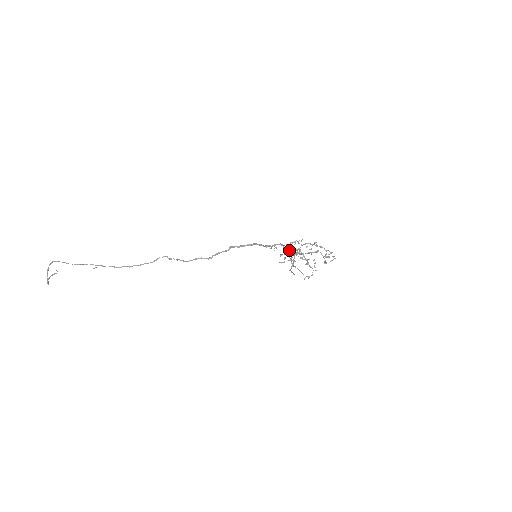
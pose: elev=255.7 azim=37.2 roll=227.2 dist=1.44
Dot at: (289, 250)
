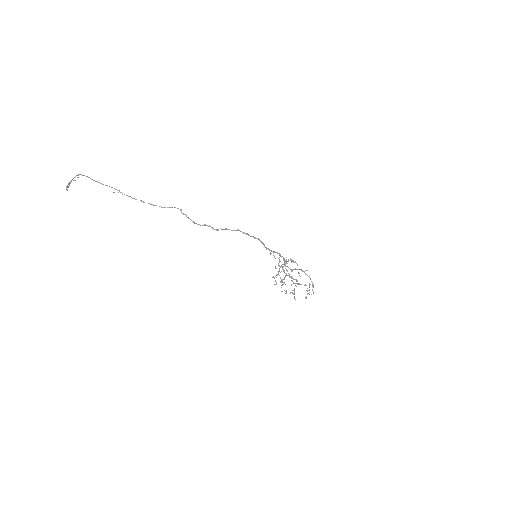
Dot at: occluded
